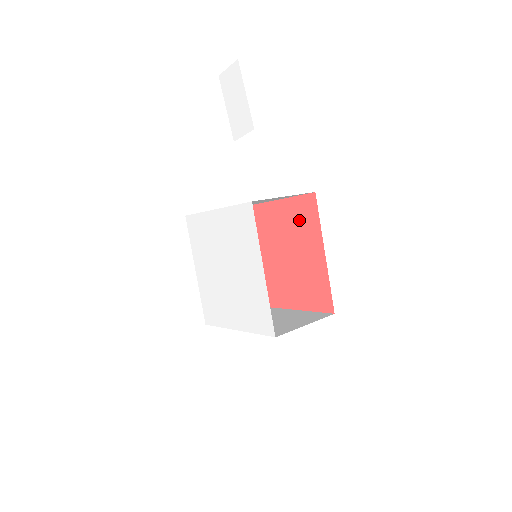
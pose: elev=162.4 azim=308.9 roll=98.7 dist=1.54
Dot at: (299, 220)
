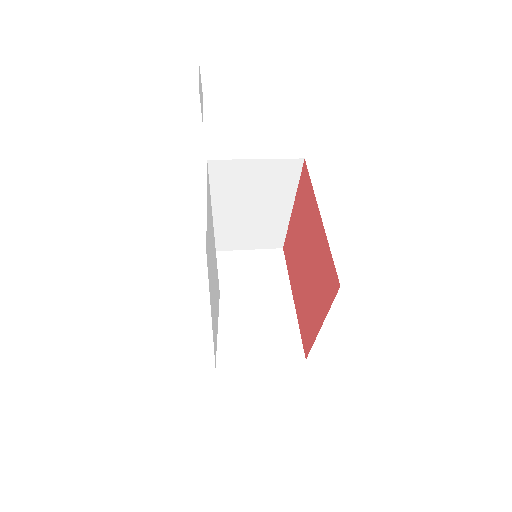
Dot at: (304, 205)
